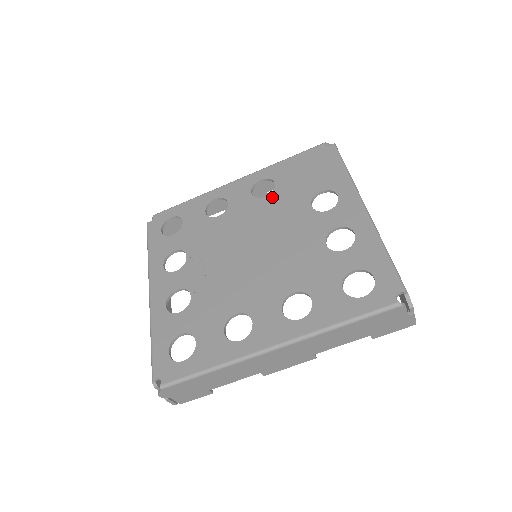
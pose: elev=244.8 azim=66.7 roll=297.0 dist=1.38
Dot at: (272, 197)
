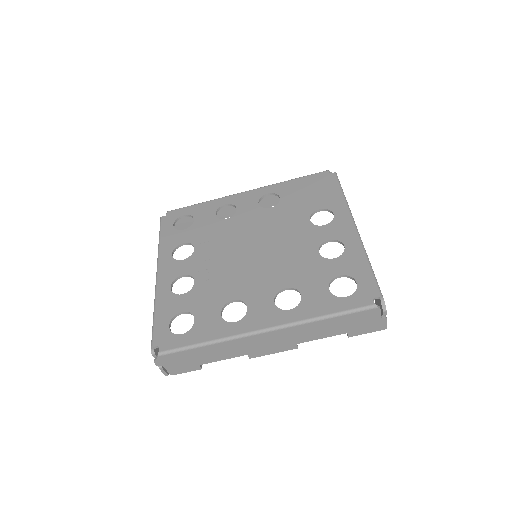
Dot at: (276, 209)
